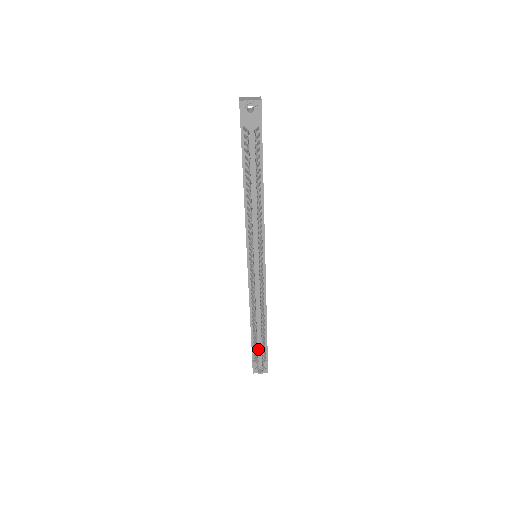
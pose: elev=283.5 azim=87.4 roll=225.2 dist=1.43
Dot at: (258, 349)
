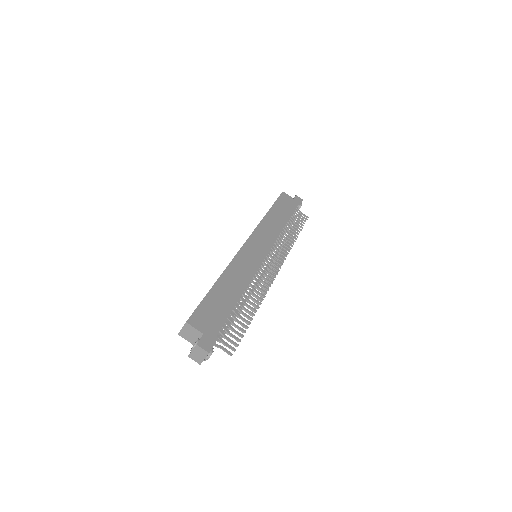
Dot at: (292, 218)
